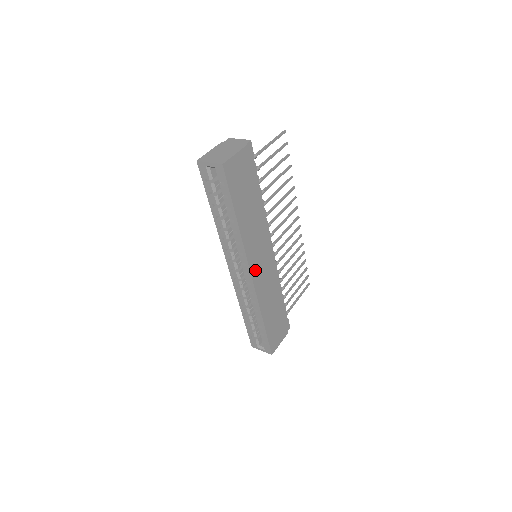
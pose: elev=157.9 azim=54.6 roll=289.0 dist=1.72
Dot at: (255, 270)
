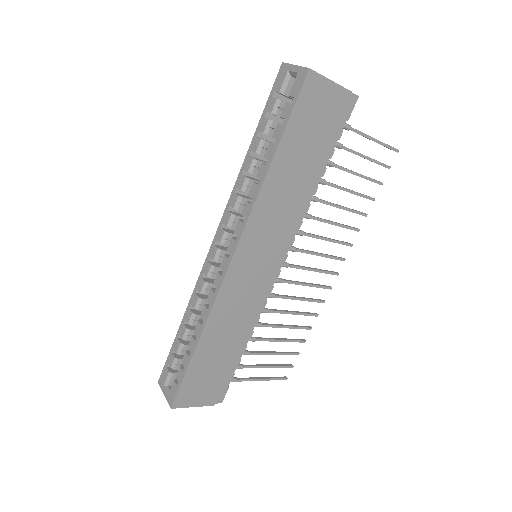
Dot at: (242, 259)
